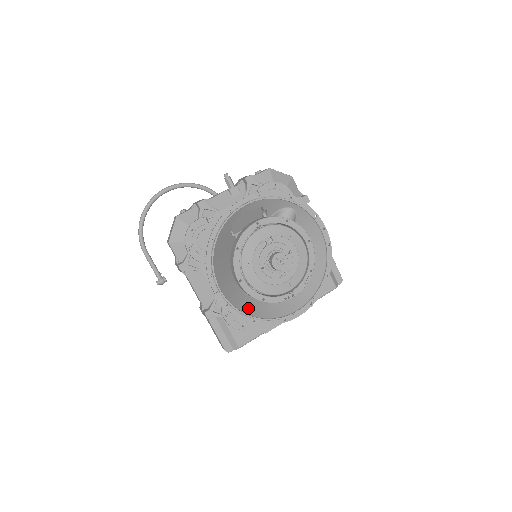
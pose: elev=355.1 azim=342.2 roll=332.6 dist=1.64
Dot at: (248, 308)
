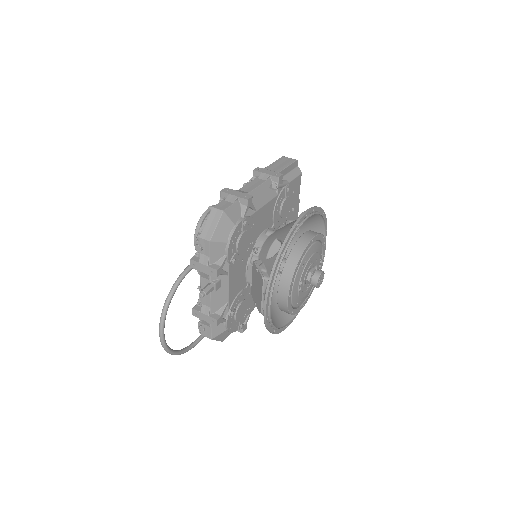
Dot at: occluded
